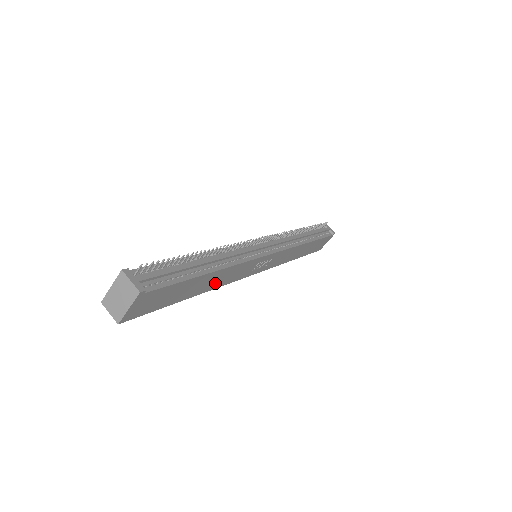
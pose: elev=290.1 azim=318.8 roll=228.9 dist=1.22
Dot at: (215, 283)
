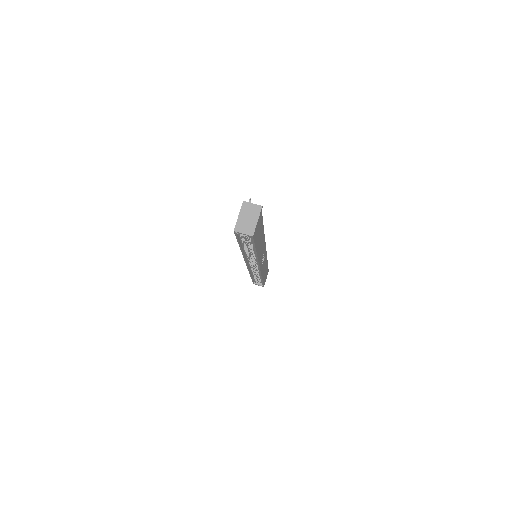
Dot at: (259, 250)
